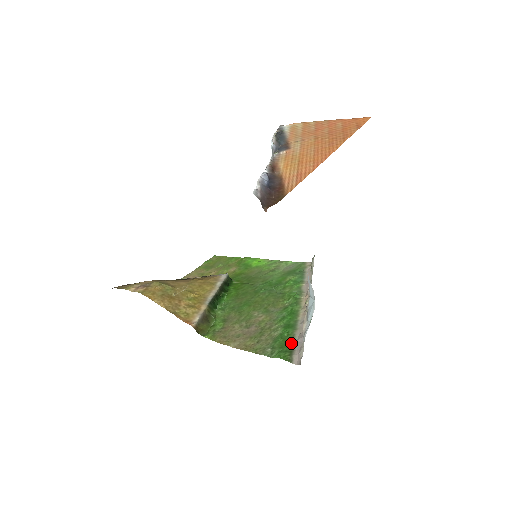
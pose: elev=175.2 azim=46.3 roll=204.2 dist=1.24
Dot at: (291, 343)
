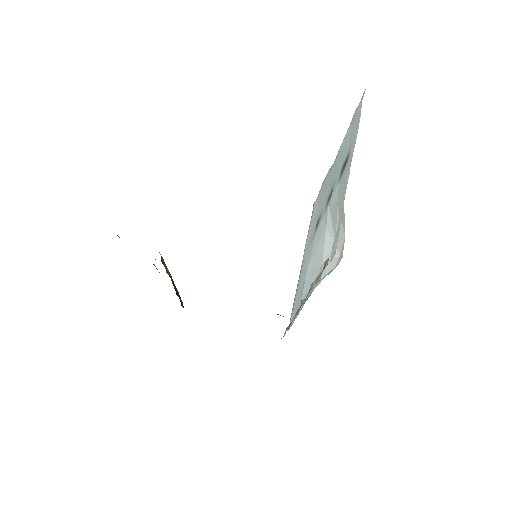
Dot at: occluded
